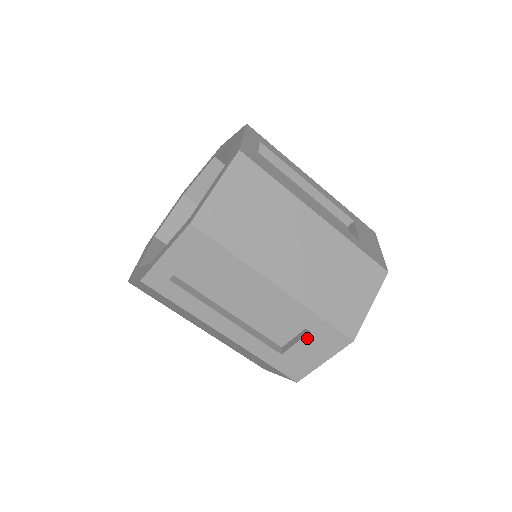
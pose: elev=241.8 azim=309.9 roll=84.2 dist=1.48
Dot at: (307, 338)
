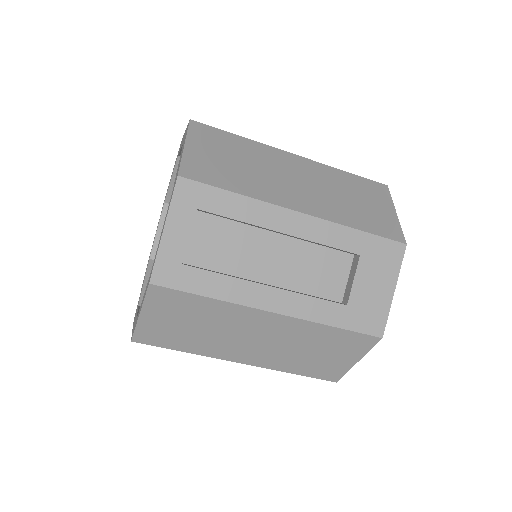
Dot at: (361, 266)
